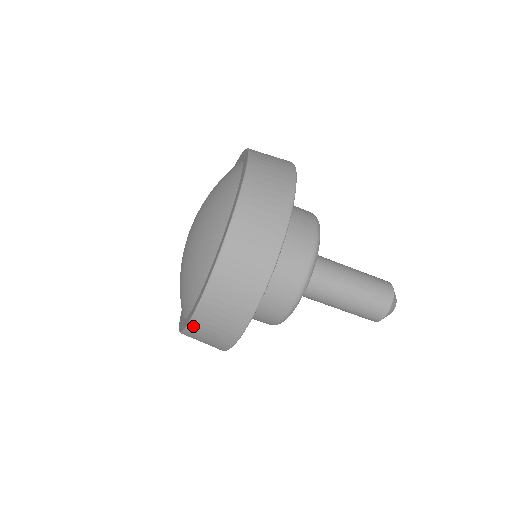
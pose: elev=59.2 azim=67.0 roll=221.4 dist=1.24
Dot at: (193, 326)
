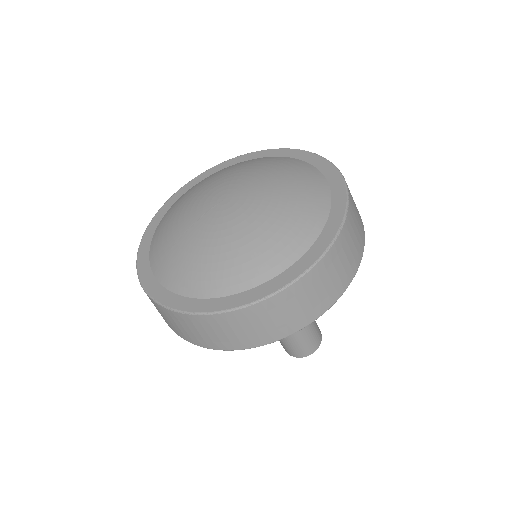
Dot at: (158, 305)
